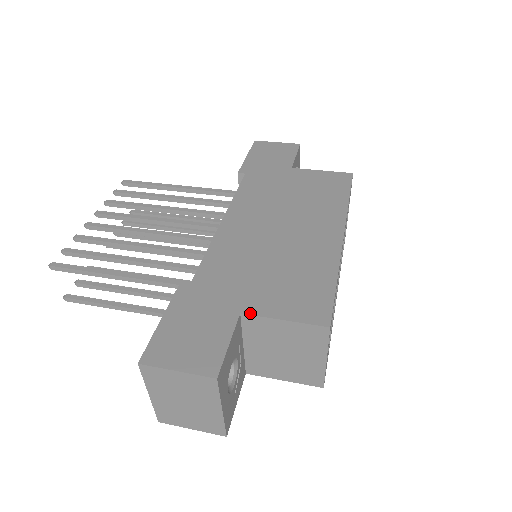
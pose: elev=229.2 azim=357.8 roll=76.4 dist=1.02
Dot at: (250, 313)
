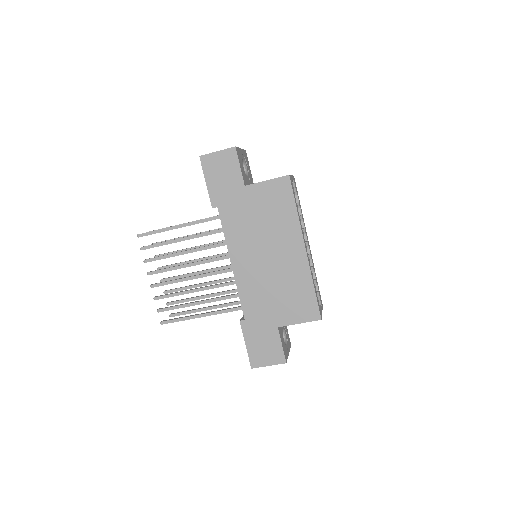
Dot at: (282, 326)
